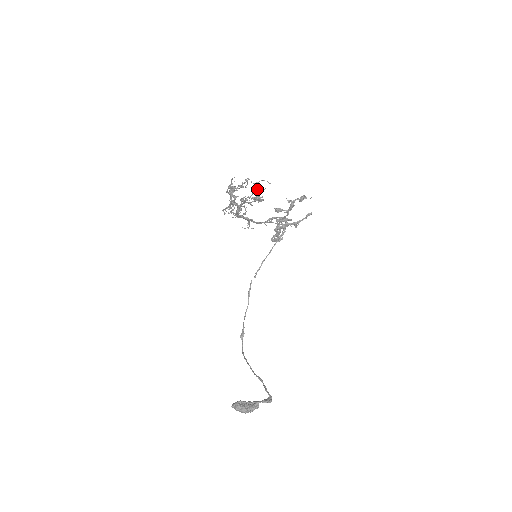
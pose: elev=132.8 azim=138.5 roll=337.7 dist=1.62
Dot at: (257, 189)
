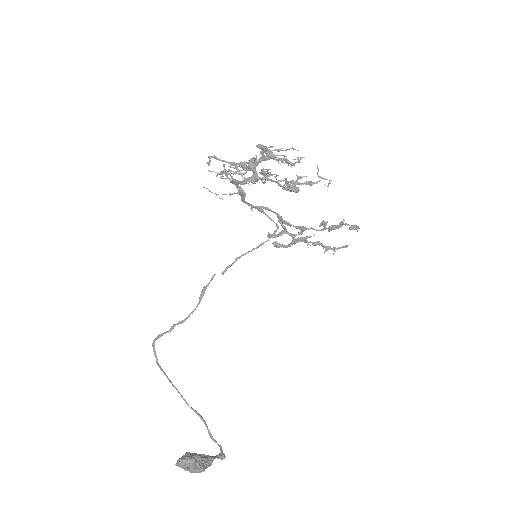
Dot at: (301, 178)
